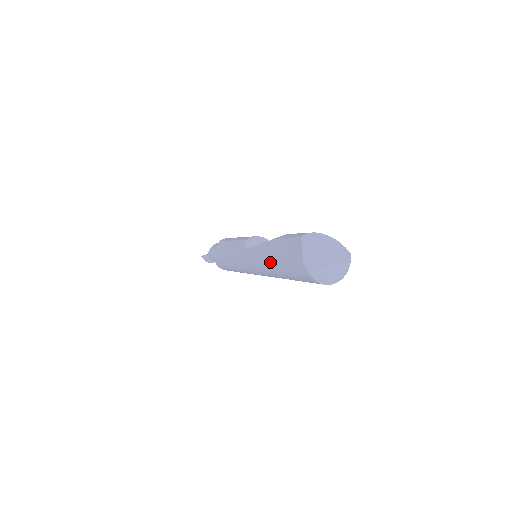
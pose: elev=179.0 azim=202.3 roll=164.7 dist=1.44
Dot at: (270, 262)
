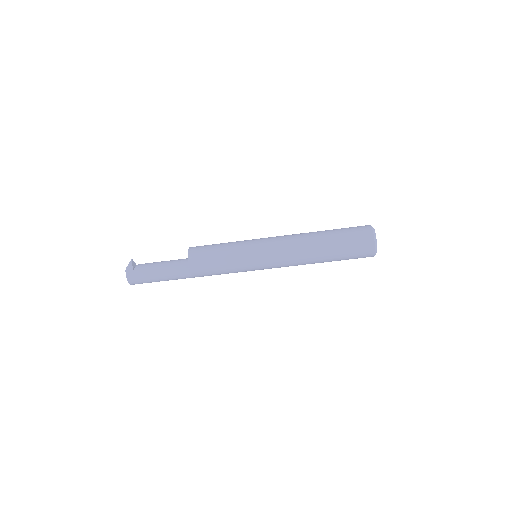
Dot at: (320, 231)
